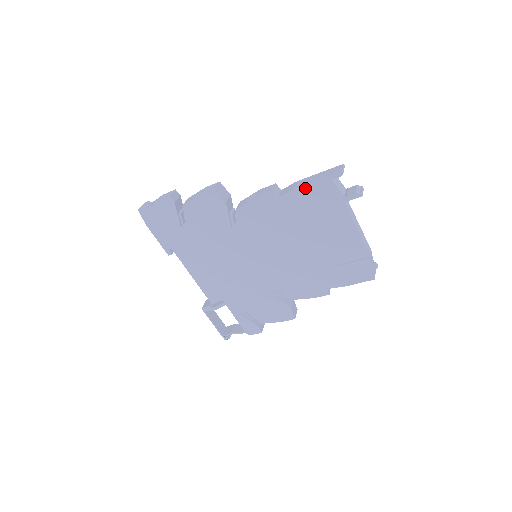
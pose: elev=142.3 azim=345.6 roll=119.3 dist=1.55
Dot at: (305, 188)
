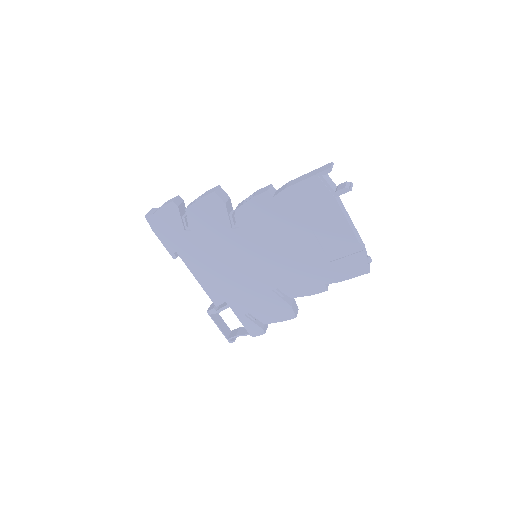
Dot at: (298, 185)
